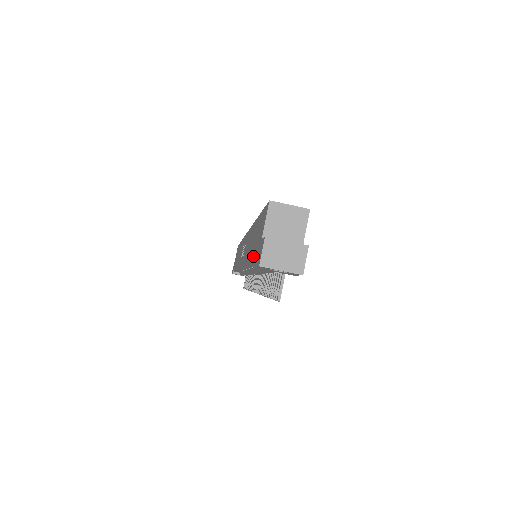
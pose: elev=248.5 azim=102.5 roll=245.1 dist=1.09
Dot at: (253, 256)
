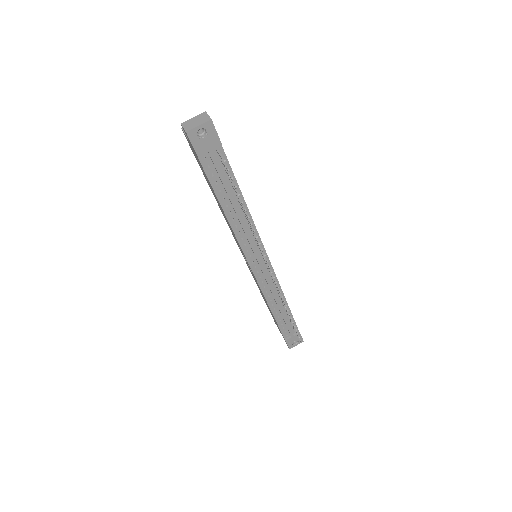
Dot at: occluded
